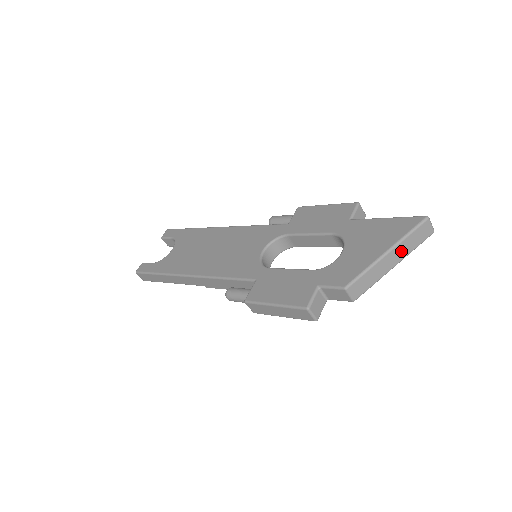
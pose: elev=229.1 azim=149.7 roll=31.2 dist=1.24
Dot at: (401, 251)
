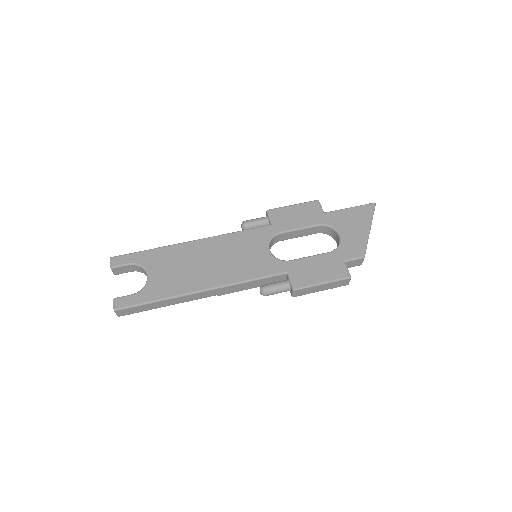
Dot at: occluded
